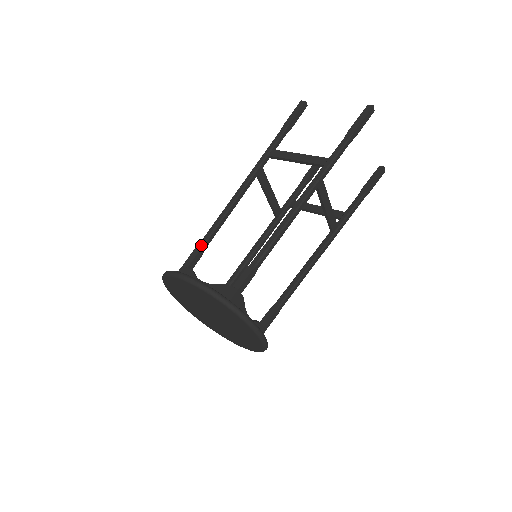
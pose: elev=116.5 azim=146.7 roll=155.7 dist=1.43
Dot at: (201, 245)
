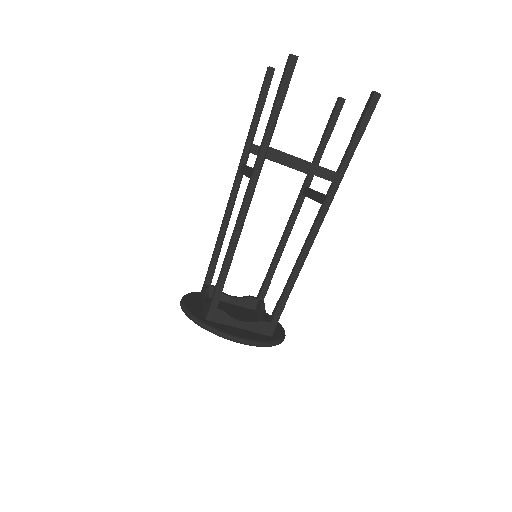
Dot at: (223, 283)
